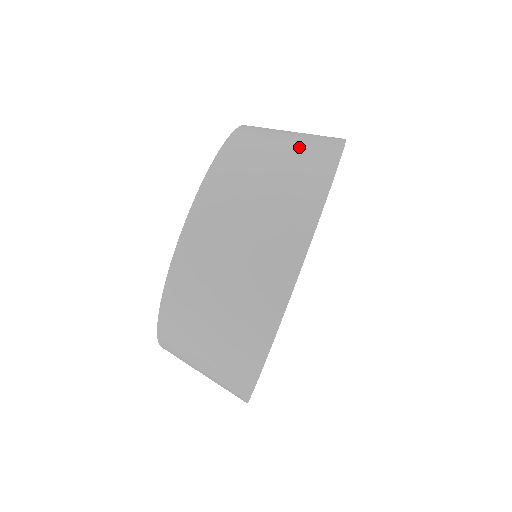
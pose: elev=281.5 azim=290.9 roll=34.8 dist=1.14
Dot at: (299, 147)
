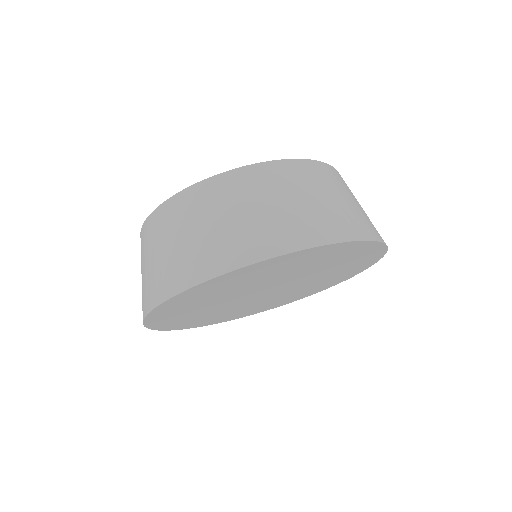
Dot at: (305, 212)
